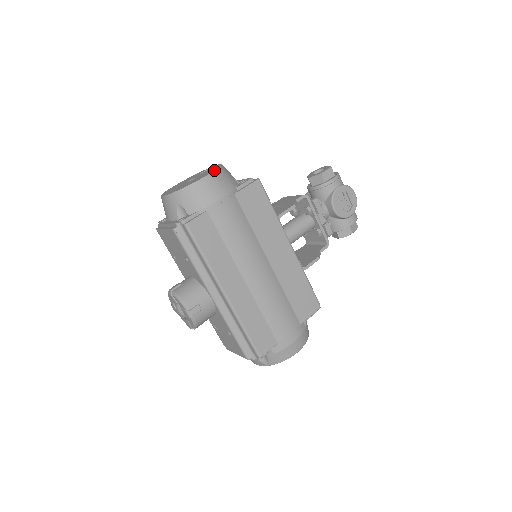
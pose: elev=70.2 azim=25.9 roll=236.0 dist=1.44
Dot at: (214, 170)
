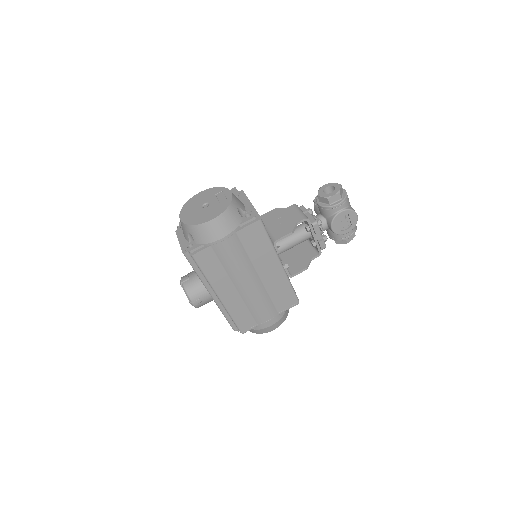
Dot at: (221, 212)
